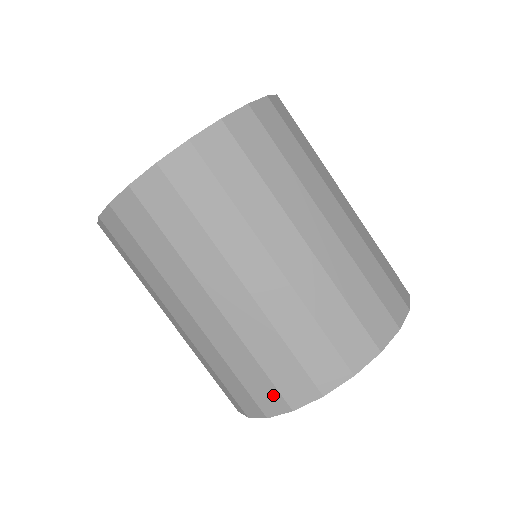
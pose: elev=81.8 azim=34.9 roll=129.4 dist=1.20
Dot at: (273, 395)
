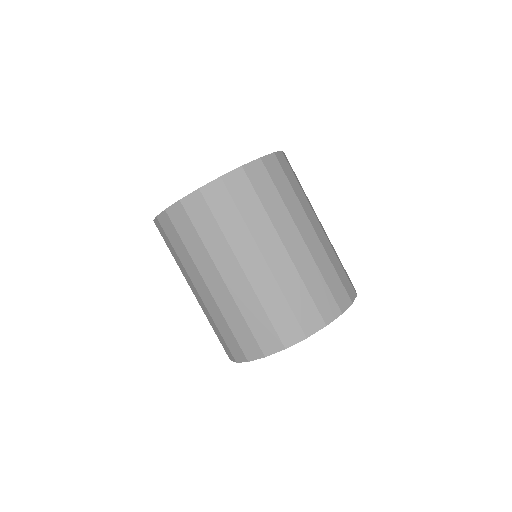
Dot at: (294, 327)
